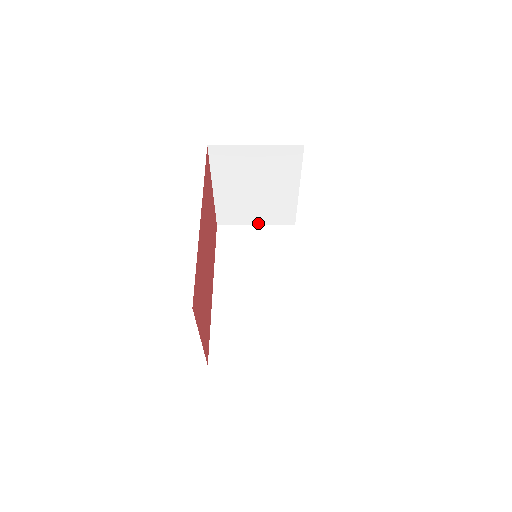
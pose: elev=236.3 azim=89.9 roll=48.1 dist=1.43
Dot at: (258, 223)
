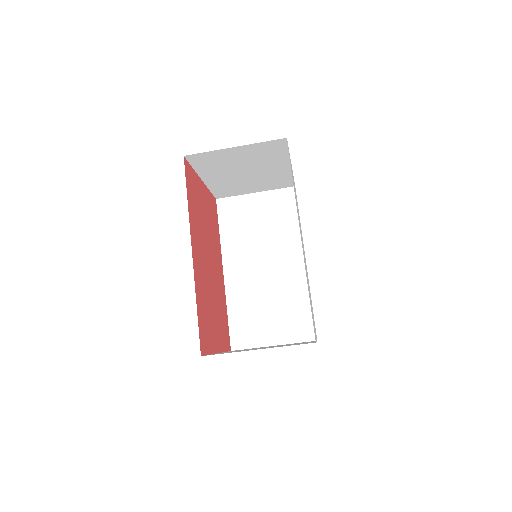
Dot at: (257, 191)
